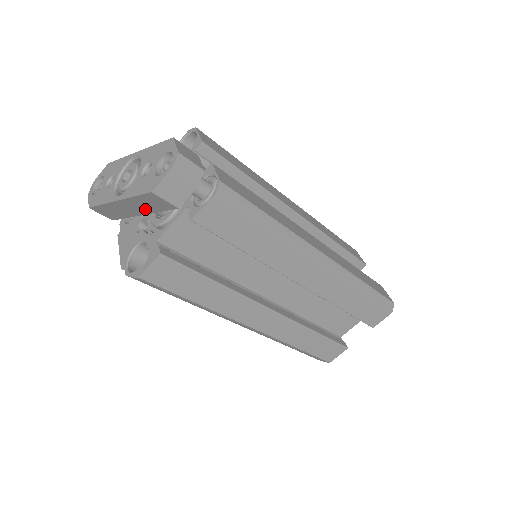
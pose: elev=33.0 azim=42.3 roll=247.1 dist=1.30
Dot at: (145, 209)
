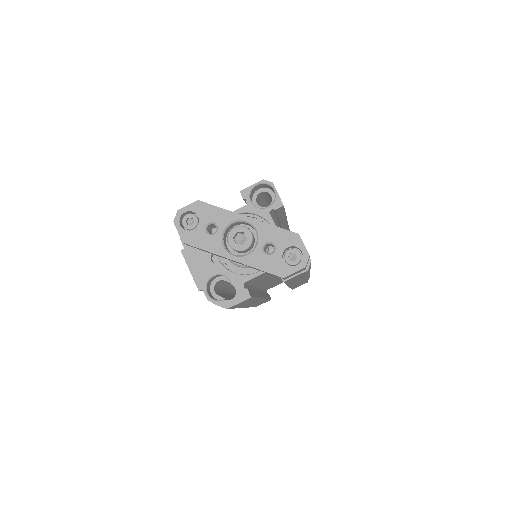
Dot at: occluded
